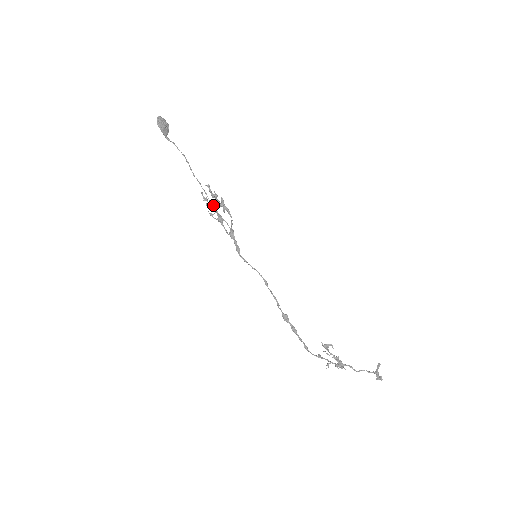
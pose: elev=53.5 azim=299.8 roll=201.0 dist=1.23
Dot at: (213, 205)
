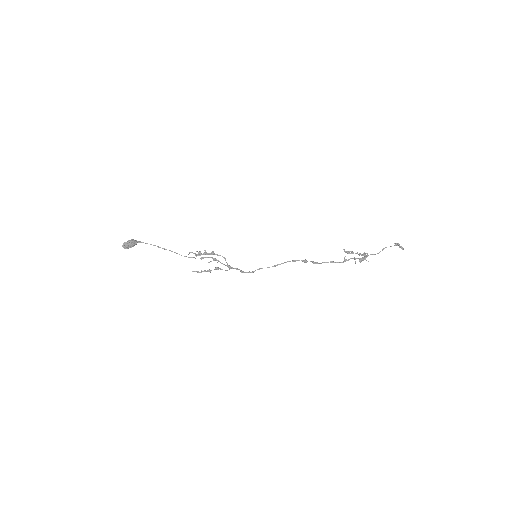
Dot at: occluded
